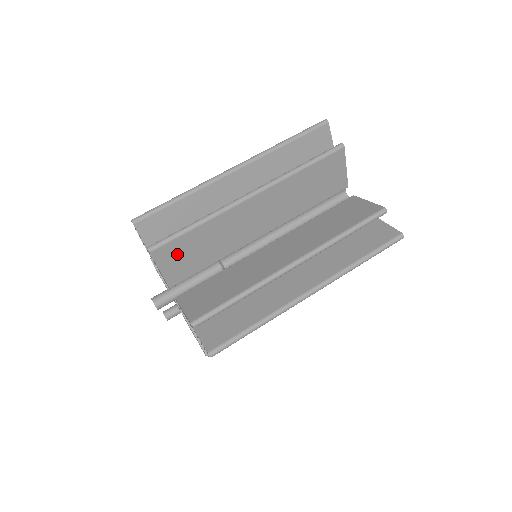
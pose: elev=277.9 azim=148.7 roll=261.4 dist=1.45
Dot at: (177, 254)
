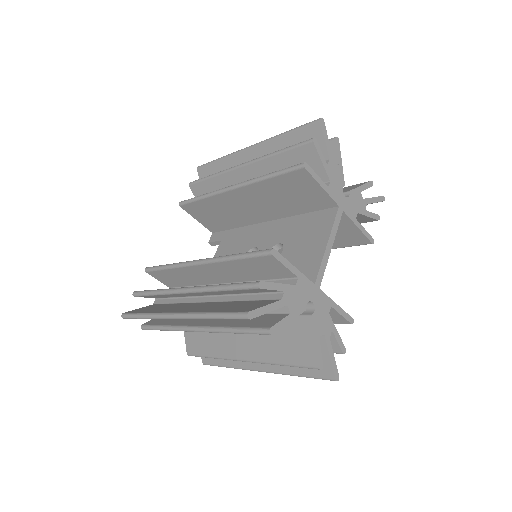
Dot at: occluded
